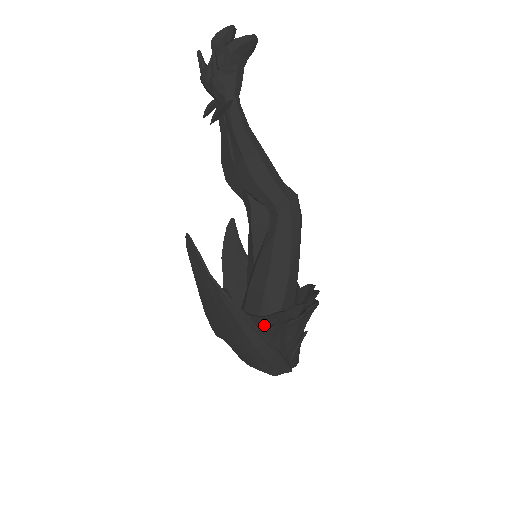
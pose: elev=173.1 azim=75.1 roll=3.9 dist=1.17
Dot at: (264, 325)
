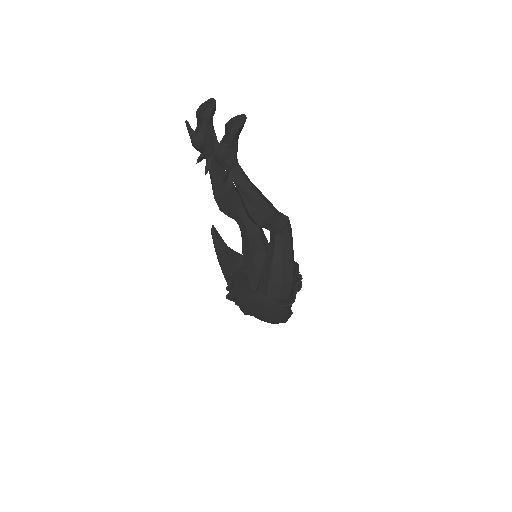
Dot at: (286, 302)
